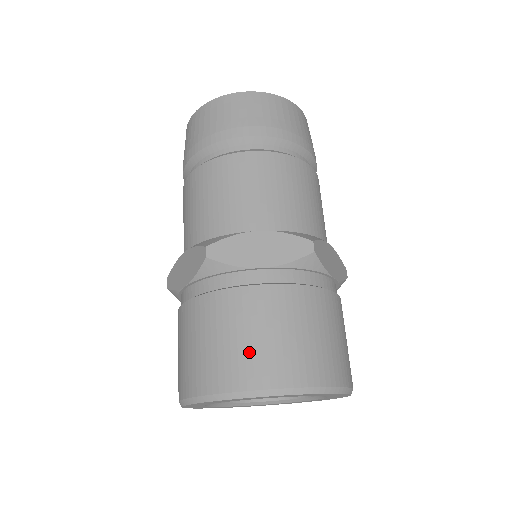
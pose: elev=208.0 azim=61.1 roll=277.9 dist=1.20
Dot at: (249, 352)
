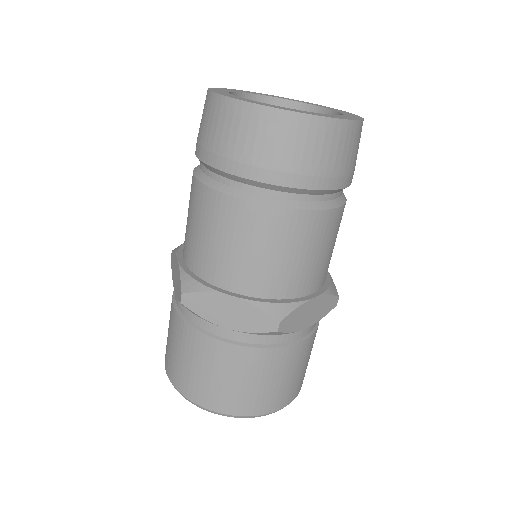
Dot at: (282, 389)
